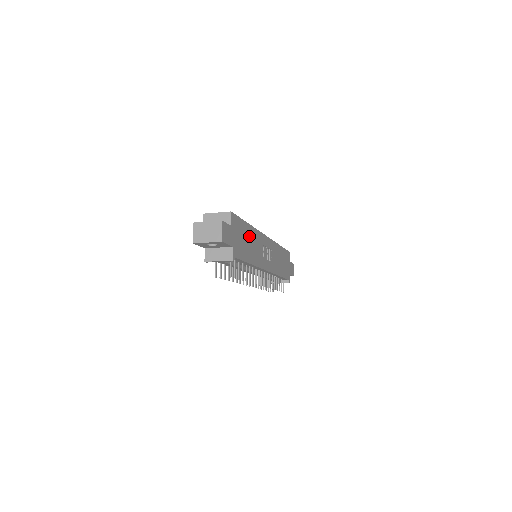
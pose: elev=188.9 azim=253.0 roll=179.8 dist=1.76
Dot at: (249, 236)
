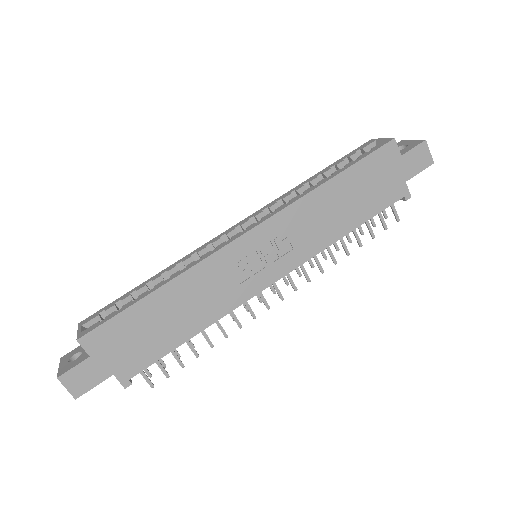
Dot at: (166, 306)
